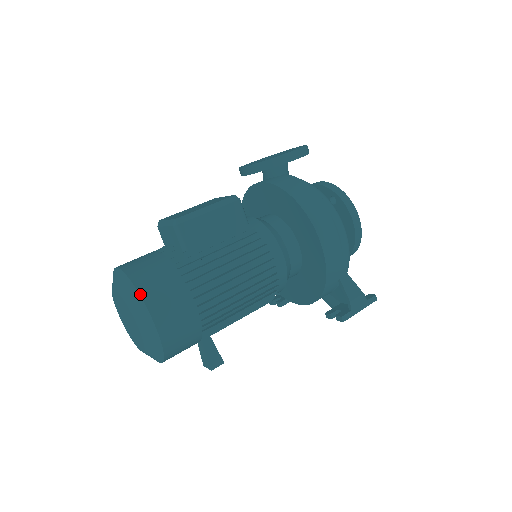
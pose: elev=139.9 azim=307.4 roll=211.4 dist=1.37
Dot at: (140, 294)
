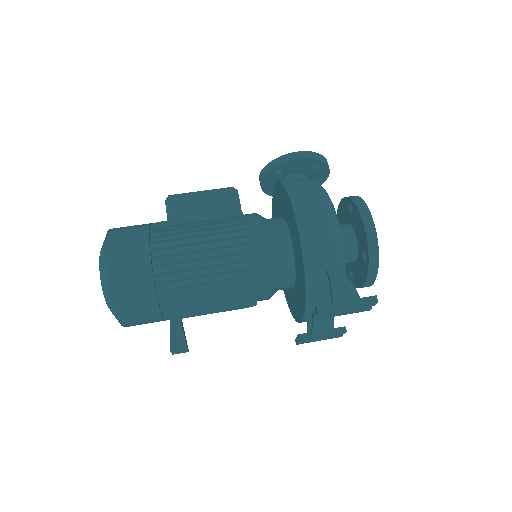
Dot at: (107, 236)
